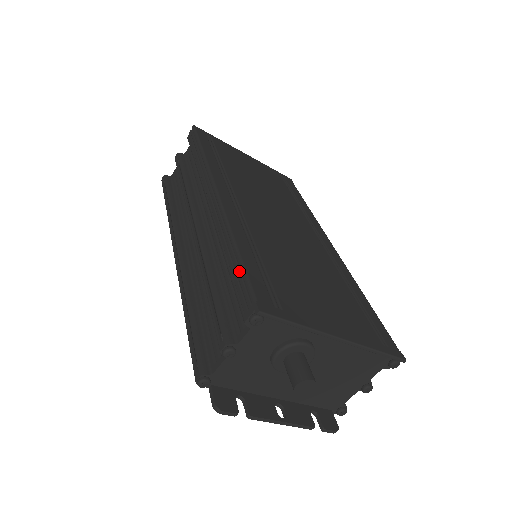
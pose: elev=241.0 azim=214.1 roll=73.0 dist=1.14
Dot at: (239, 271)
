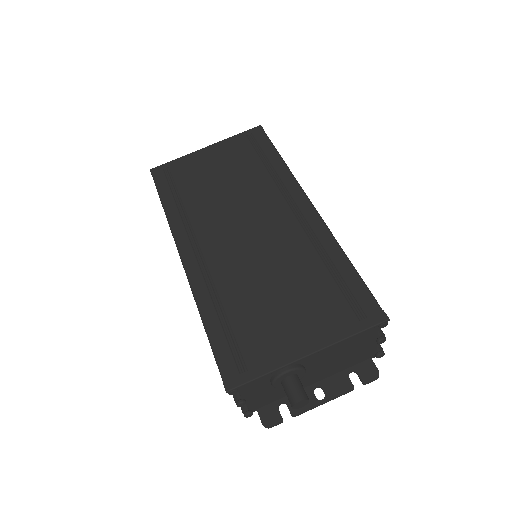
Dot at: (211, 348)
